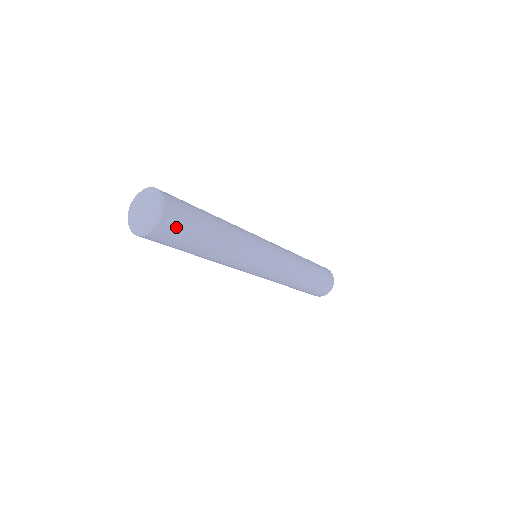
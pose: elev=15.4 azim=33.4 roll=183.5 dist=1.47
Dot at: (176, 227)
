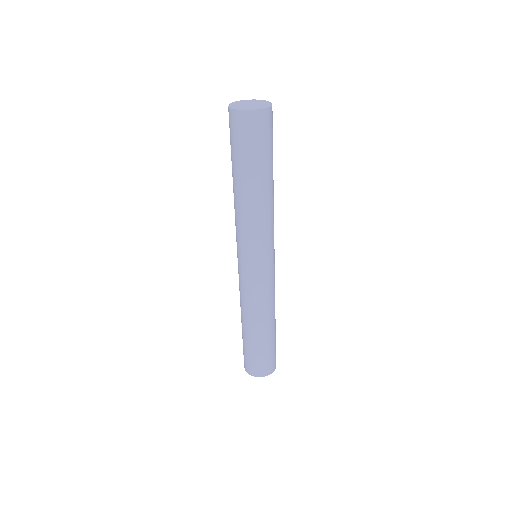
Dot at: (252, 130)
